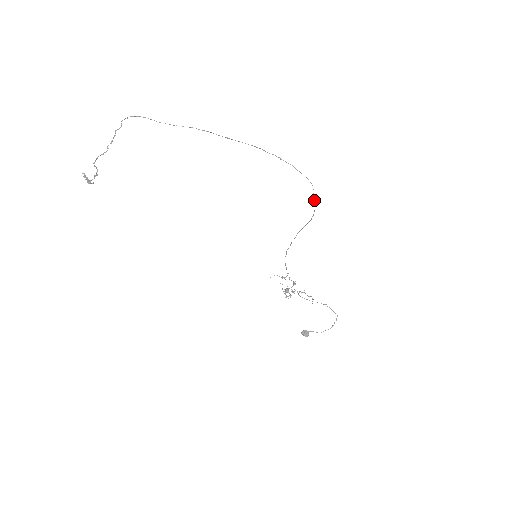
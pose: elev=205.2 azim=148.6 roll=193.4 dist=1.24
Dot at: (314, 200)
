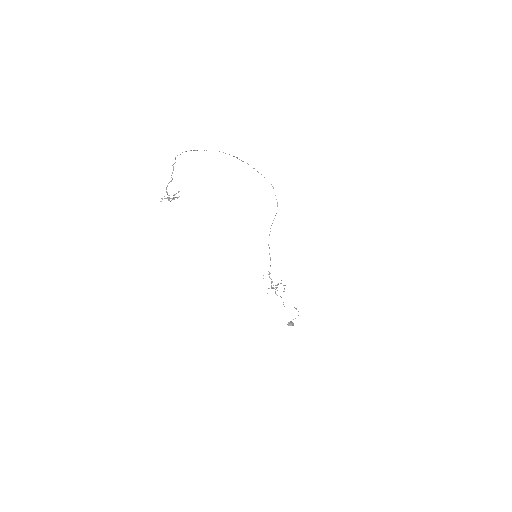
Dot at: occluded
